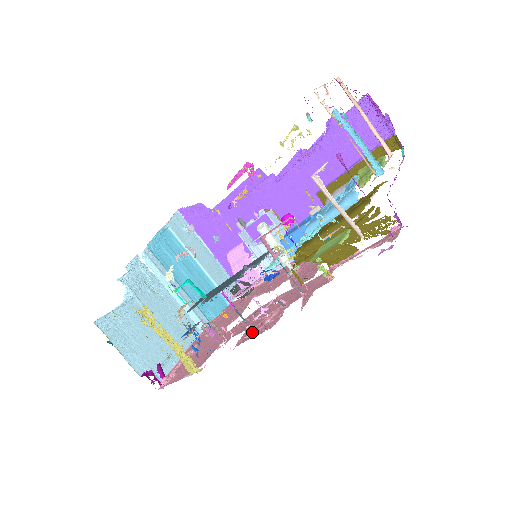
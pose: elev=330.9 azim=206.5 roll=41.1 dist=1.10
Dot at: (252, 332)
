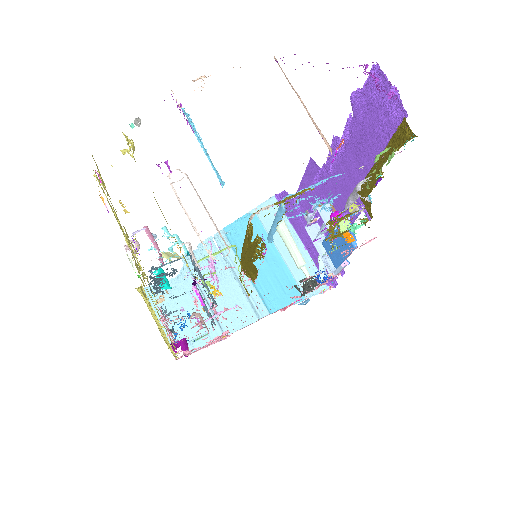
Dot at: occluded
